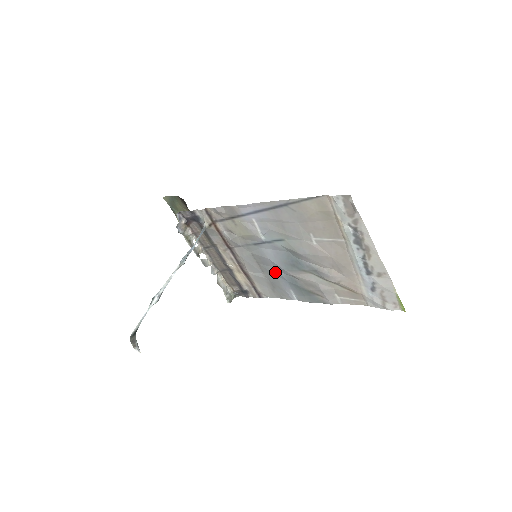
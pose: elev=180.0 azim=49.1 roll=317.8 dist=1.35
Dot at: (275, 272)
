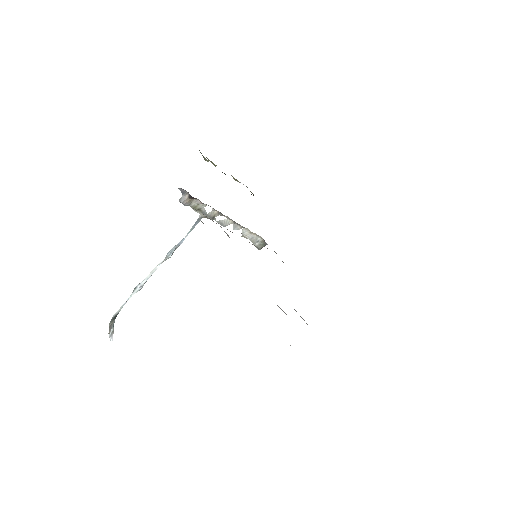
Dot at: occluded
